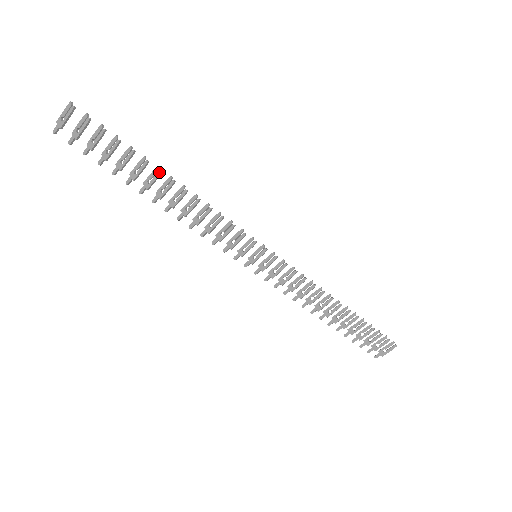
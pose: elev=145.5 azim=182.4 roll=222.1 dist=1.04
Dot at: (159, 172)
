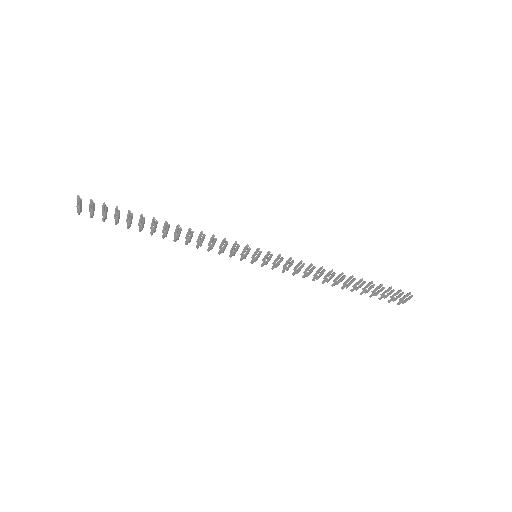
Dot at: (155, 222)
